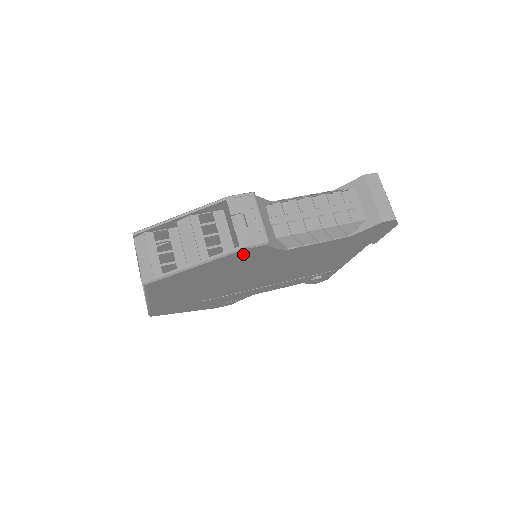
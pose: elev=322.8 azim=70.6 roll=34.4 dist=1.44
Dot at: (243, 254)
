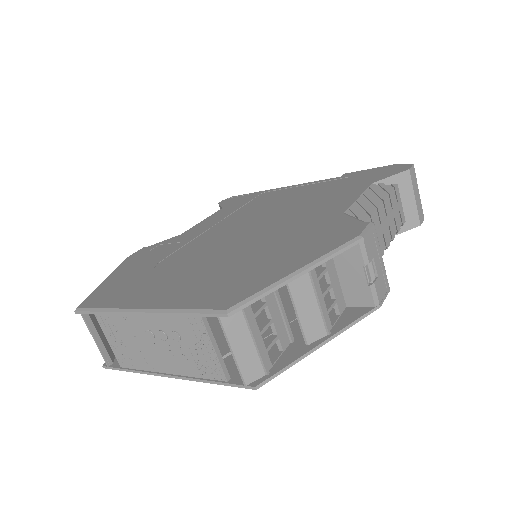
Dot at: (358, 307)
